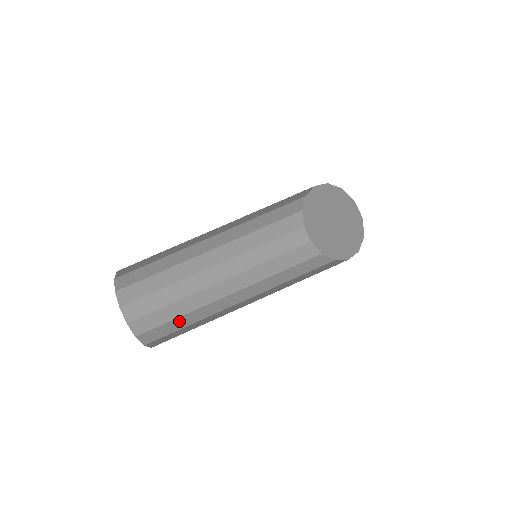
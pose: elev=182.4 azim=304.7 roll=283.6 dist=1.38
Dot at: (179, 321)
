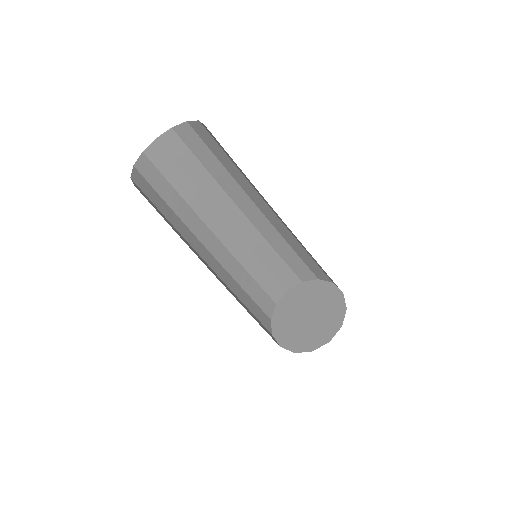
Dot at: occluded
